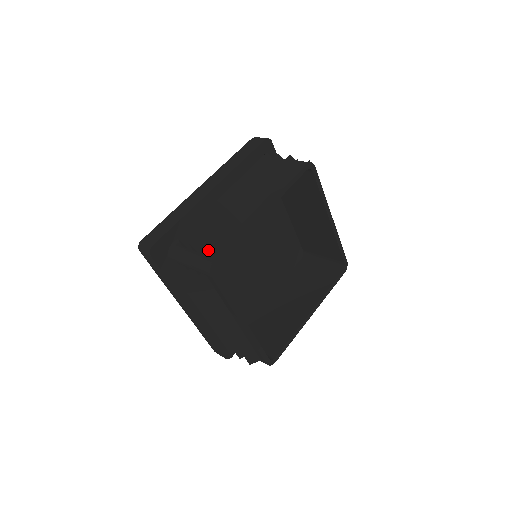
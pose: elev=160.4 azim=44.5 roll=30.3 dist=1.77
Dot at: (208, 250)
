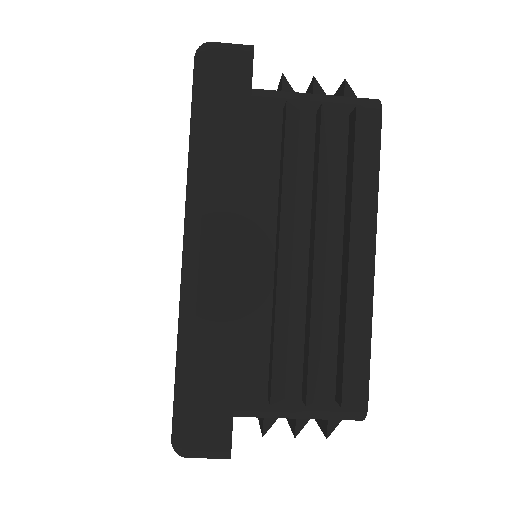
Dot at: (351, 94)
